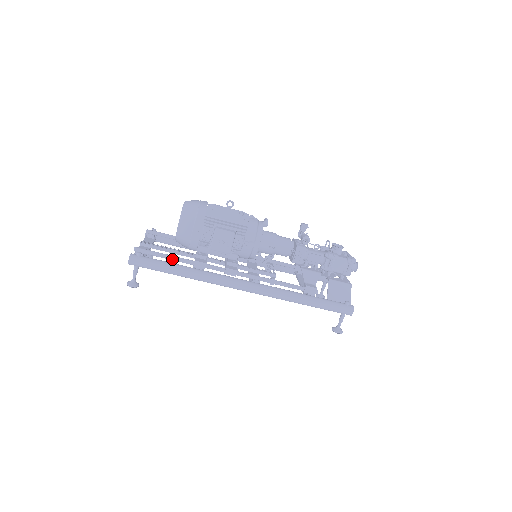
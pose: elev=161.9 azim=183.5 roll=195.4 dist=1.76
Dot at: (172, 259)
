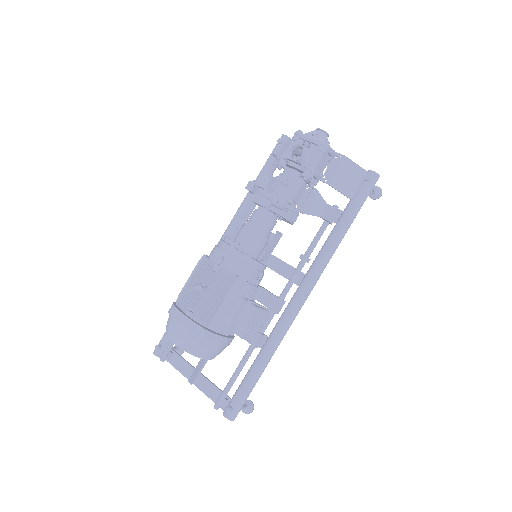
Dot at: occluded
